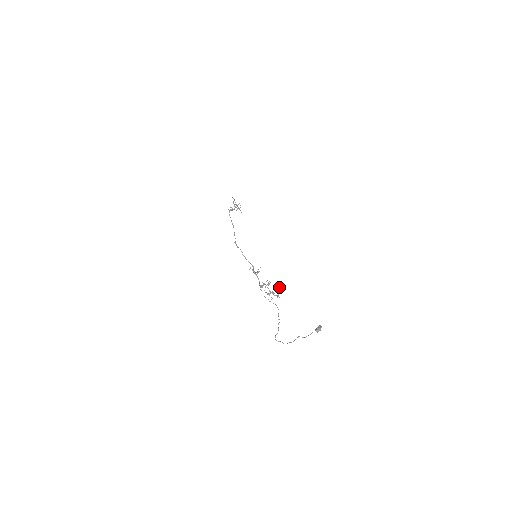
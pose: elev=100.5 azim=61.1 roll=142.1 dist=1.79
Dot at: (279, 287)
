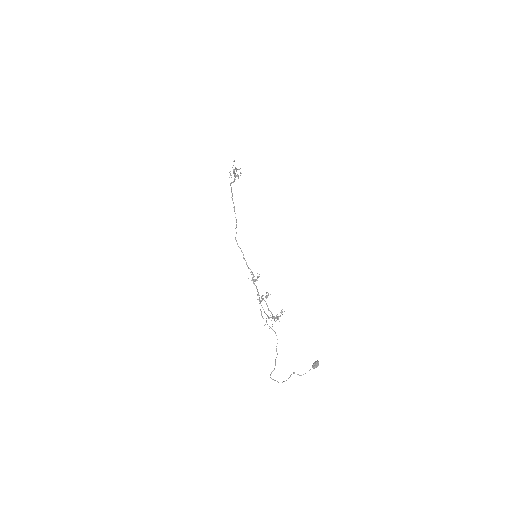
Dot at: (281, 311)
